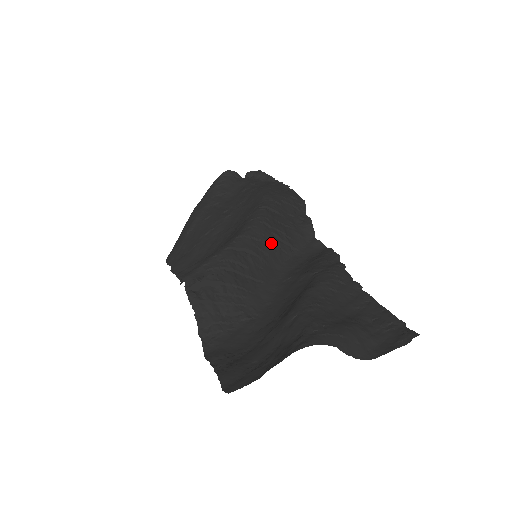
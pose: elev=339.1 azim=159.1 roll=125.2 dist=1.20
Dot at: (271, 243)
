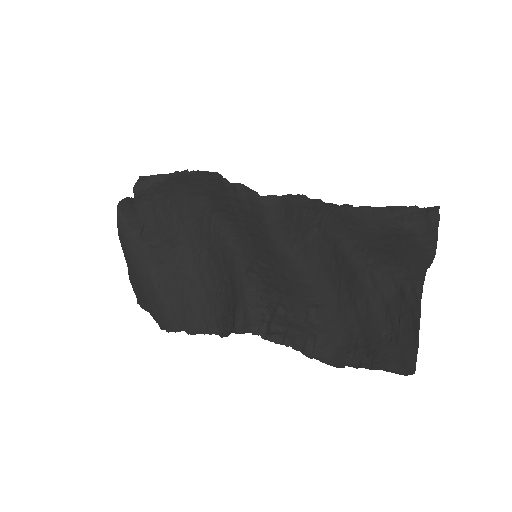
Dot at: (253, 234)
